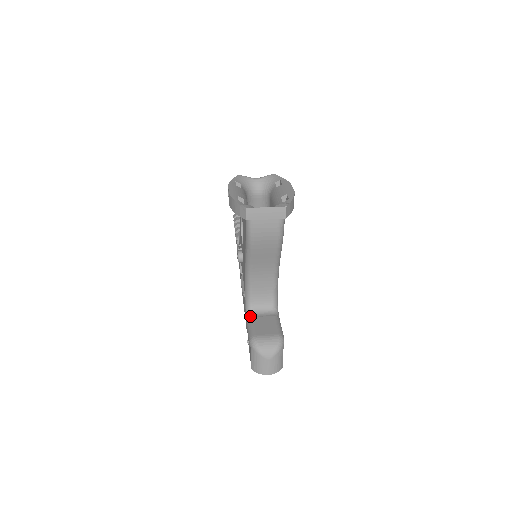
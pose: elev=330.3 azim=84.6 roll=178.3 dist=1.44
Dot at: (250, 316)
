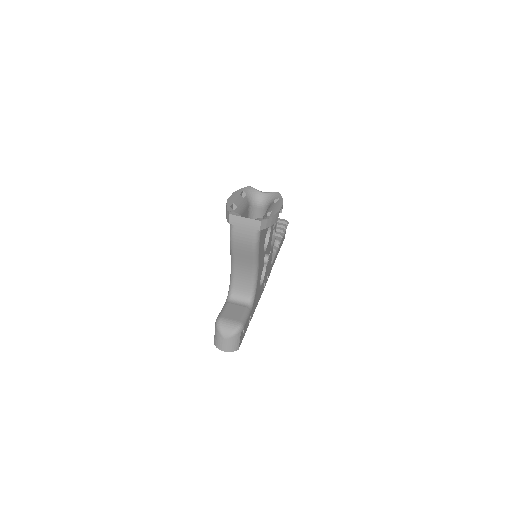
Dot at: (228, 302)
